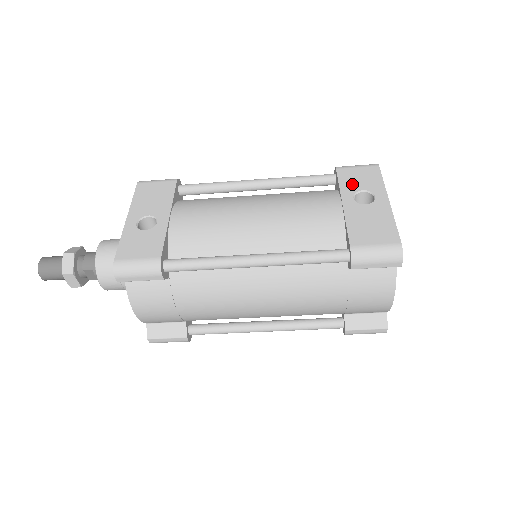
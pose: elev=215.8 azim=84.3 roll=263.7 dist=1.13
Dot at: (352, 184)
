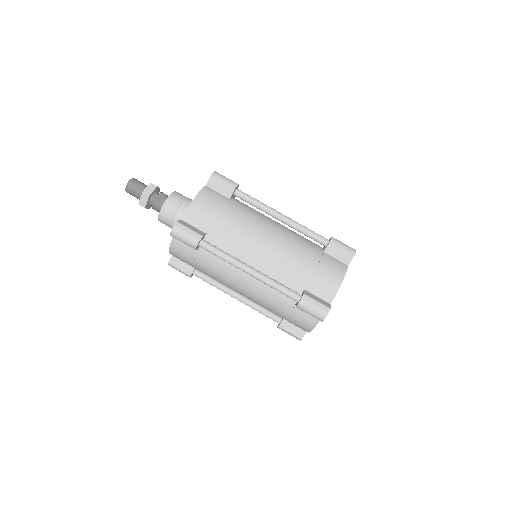
Dot at: occluded
